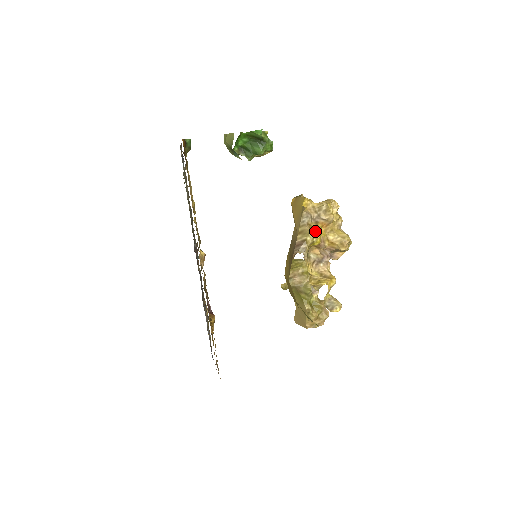
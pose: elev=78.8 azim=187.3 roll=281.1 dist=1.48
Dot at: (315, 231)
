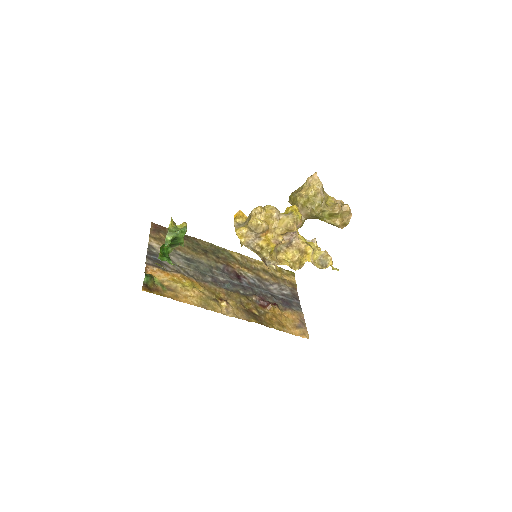
Dot at: (263, 247)
